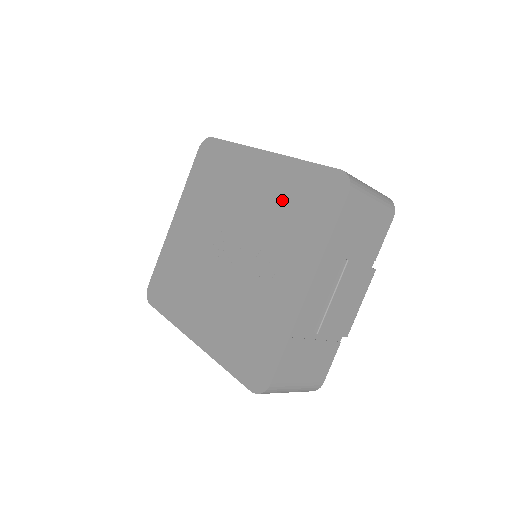
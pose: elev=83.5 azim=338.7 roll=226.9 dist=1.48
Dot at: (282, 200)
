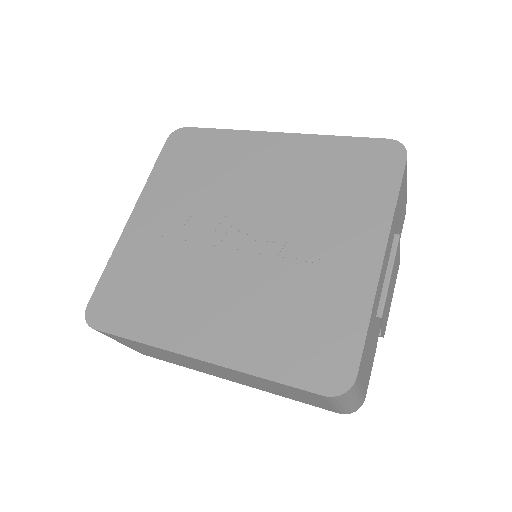
Dot at: (316, 174)
